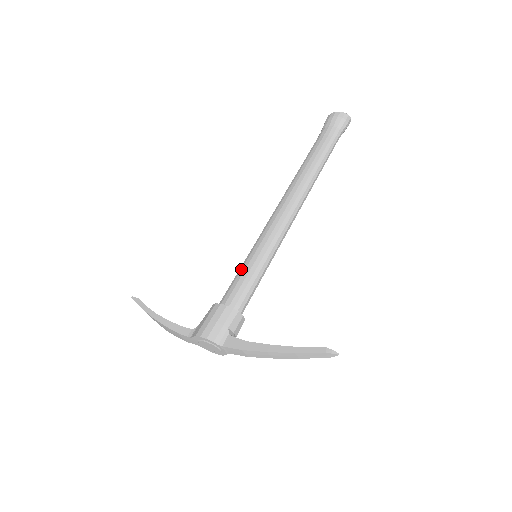
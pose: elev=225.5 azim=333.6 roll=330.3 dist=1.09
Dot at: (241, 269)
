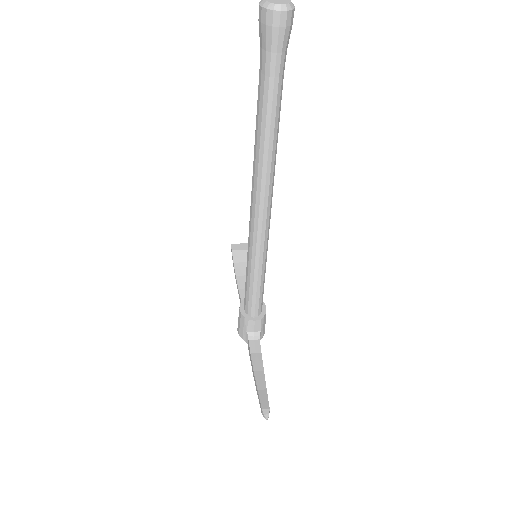
Dot at: occluded
